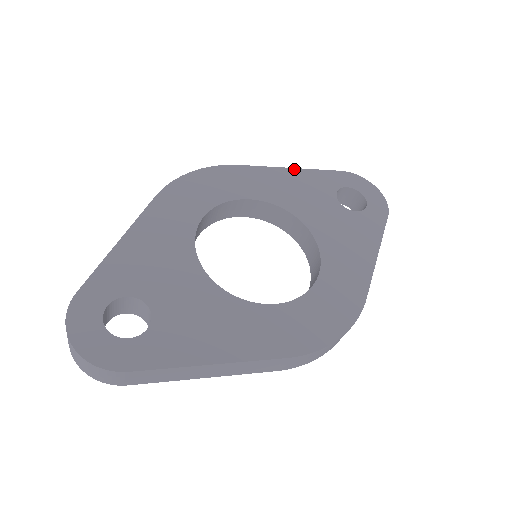
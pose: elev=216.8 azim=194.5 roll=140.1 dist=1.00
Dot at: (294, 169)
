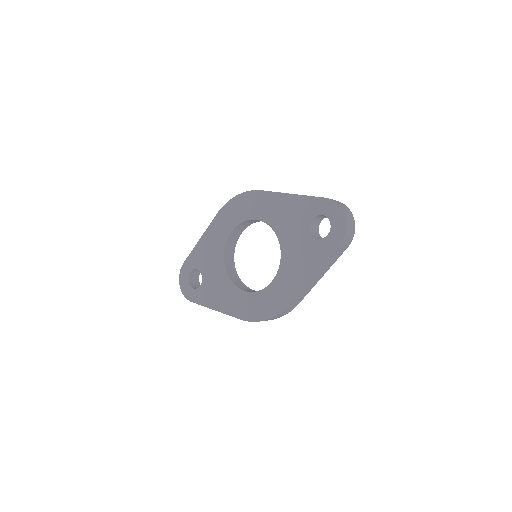
Dot at: (293, 195)
